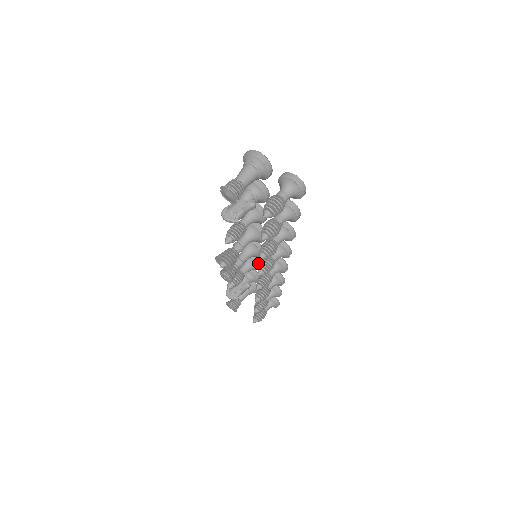
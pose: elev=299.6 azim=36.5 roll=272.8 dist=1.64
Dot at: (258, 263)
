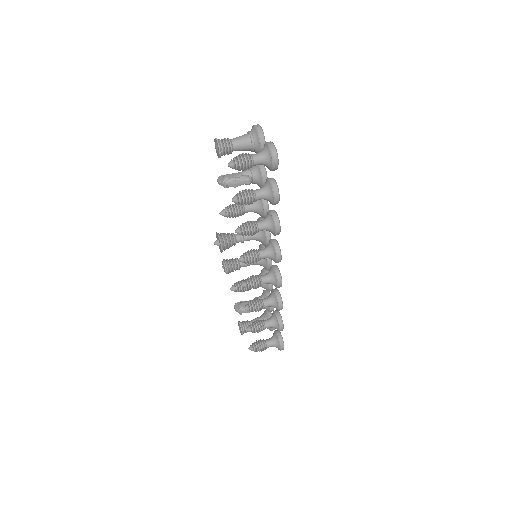
Dot at: occluded
